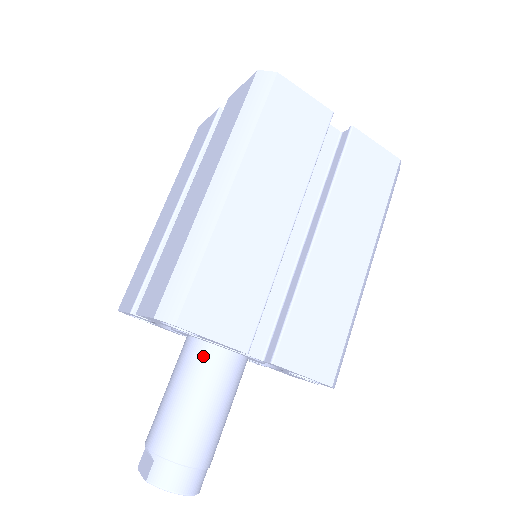
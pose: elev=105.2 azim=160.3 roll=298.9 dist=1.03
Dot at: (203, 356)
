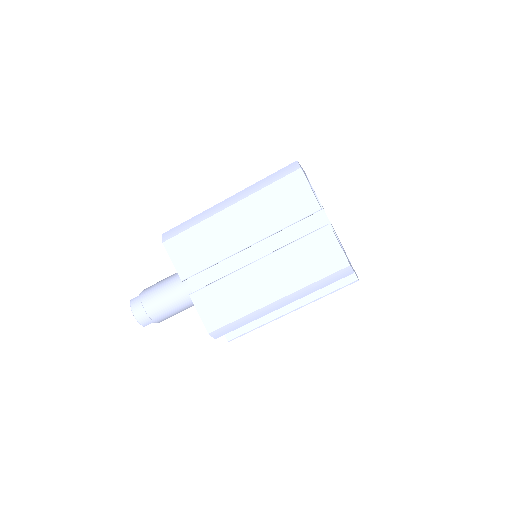
Dot at: occluded
